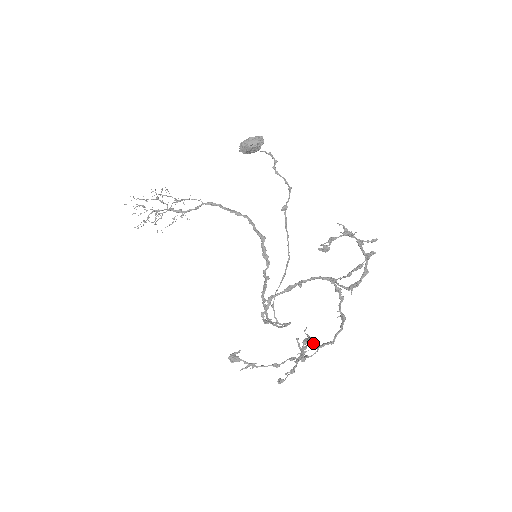
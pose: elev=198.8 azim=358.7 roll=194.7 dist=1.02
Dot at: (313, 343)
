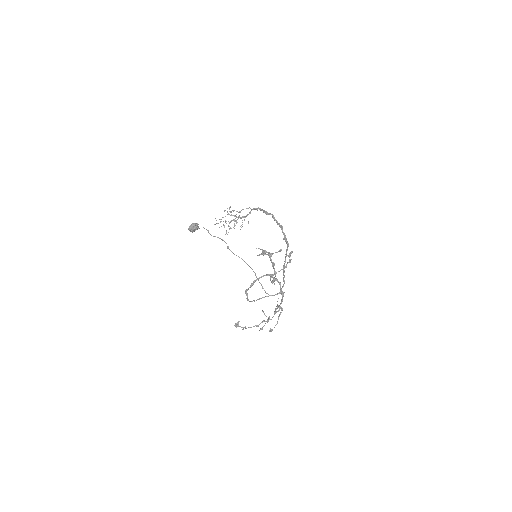
Dot at: (275, 310)
